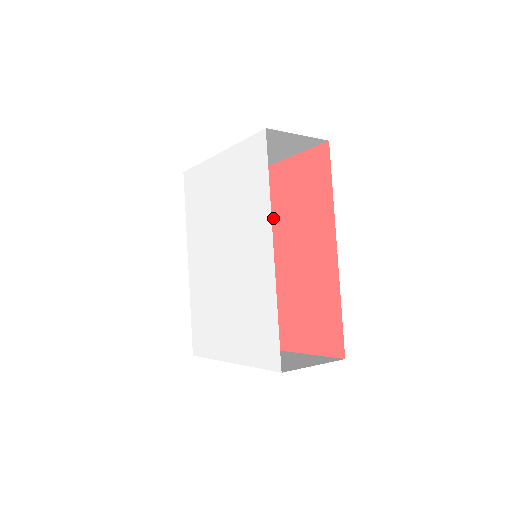
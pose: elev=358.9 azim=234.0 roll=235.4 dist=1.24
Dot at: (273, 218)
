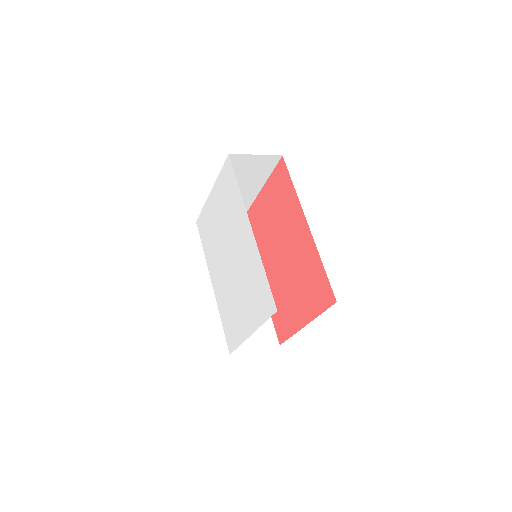
Dot at: (268, 232)
